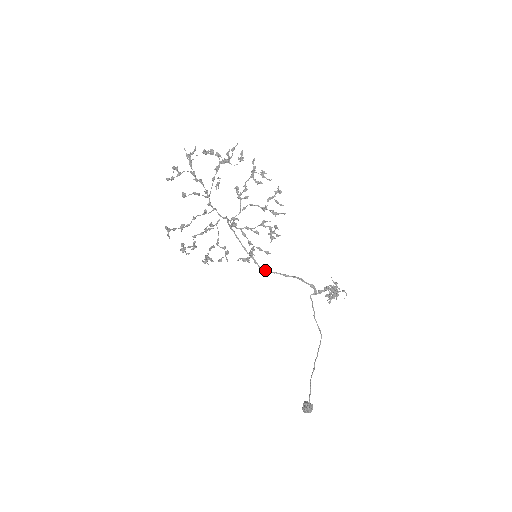
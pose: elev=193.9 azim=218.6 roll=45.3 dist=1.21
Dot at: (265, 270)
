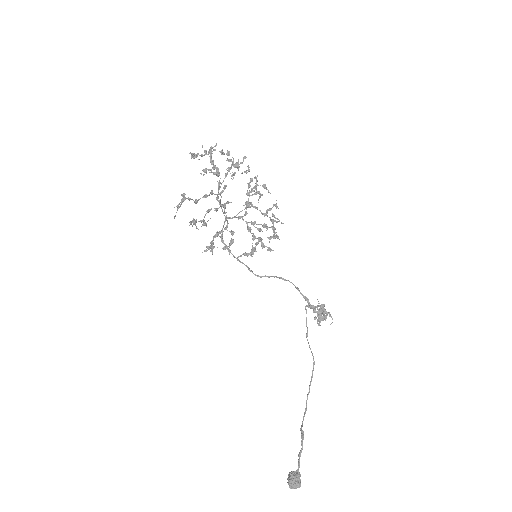
Dot at: (261, 276)
